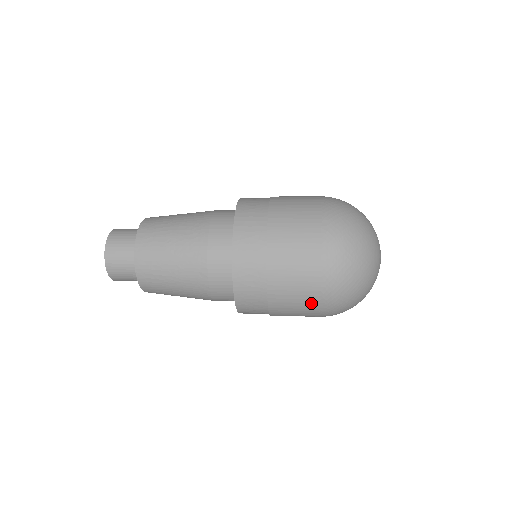
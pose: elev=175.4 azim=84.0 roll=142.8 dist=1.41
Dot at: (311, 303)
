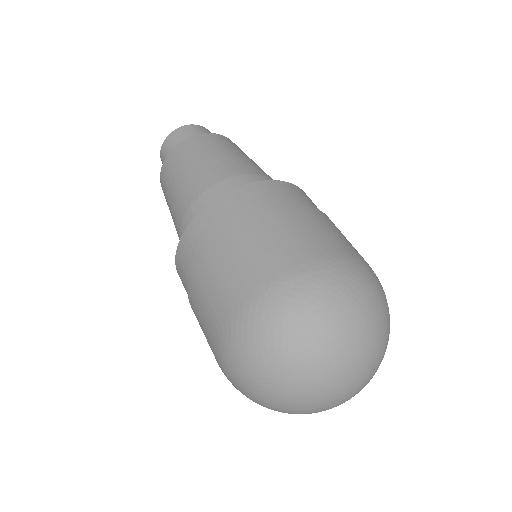
Dot at: (211, 333)
